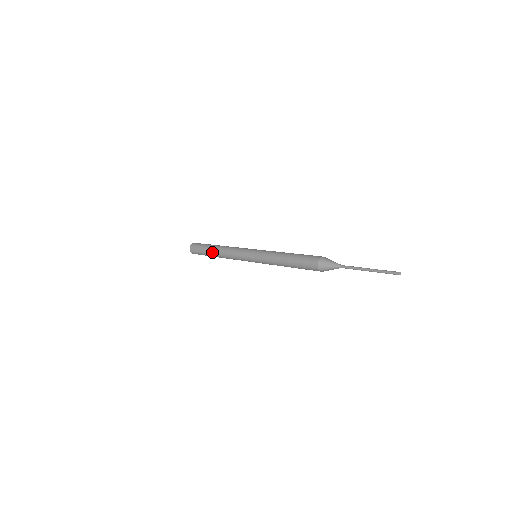
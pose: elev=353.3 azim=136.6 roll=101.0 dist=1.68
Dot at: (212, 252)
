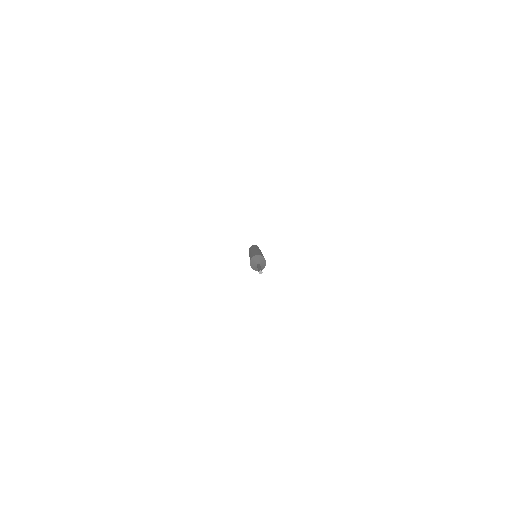
Dot at: occluded
